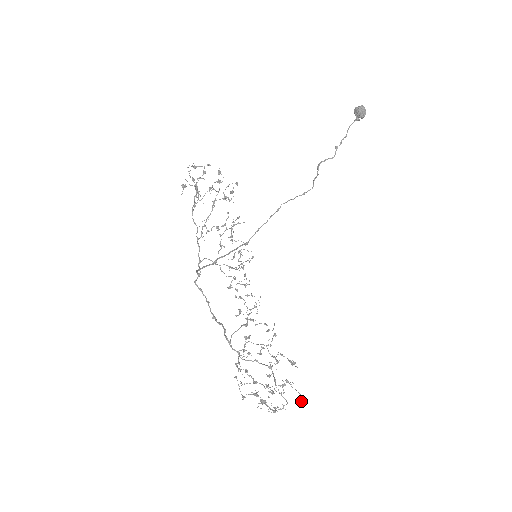
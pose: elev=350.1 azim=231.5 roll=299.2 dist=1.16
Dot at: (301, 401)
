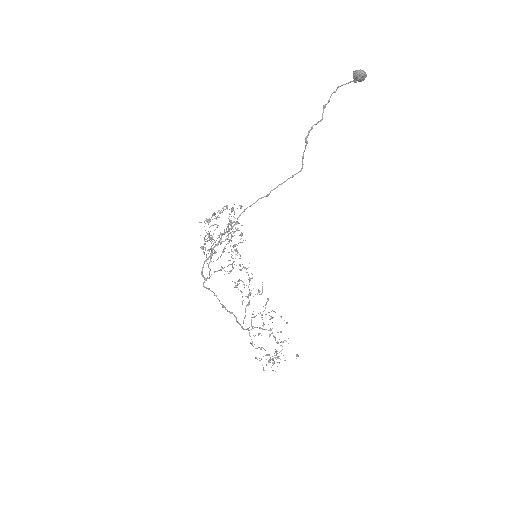
Dot at: (298, 356)
